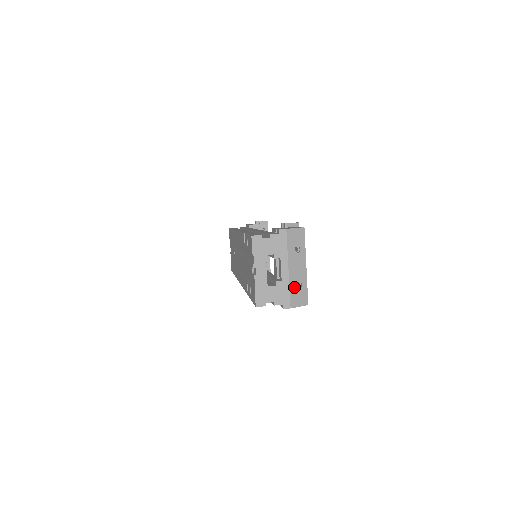
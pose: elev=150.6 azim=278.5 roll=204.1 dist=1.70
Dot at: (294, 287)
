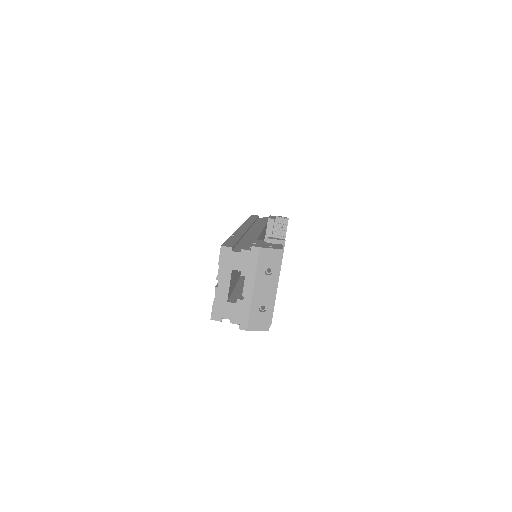
Dot at: (256, 310)
